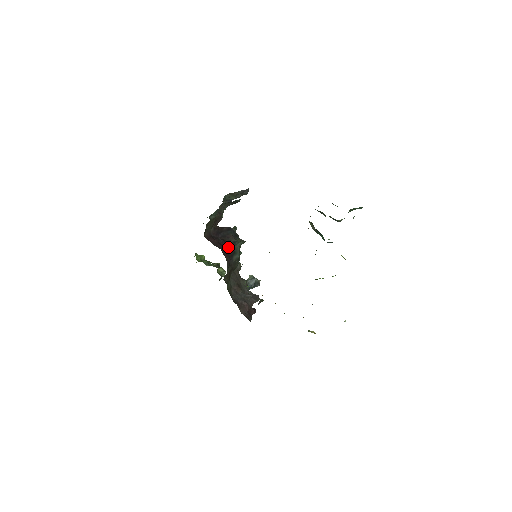
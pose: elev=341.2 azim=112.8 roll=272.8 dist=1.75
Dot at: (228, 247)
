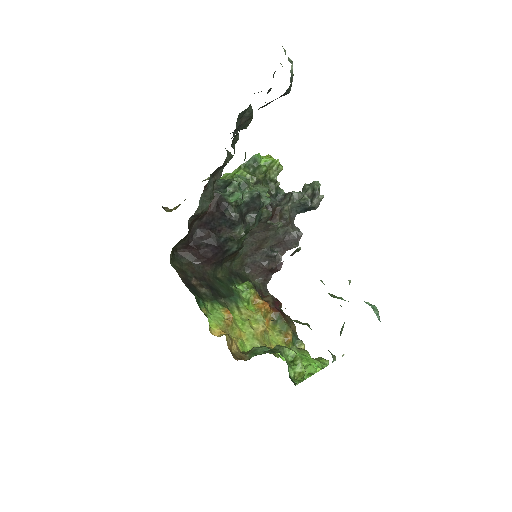
Dot at: (215, 250)
